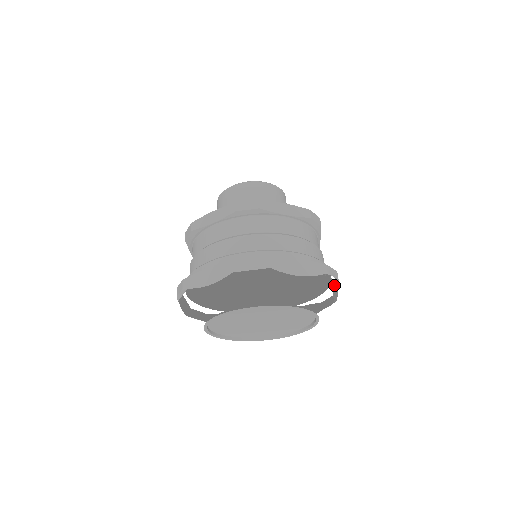
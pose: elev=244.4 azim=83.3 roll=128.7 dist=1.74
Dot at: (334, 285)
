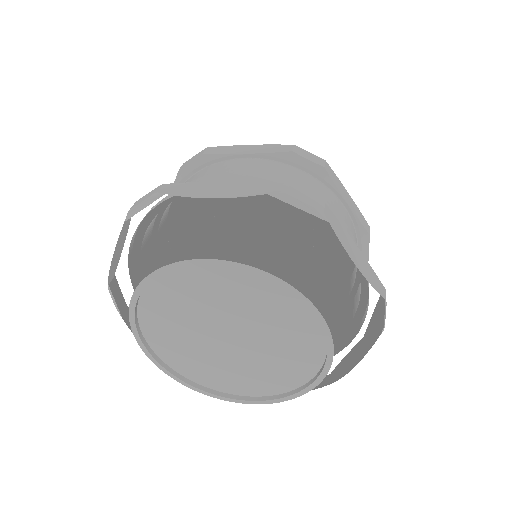
Dot at: (350, 351)
